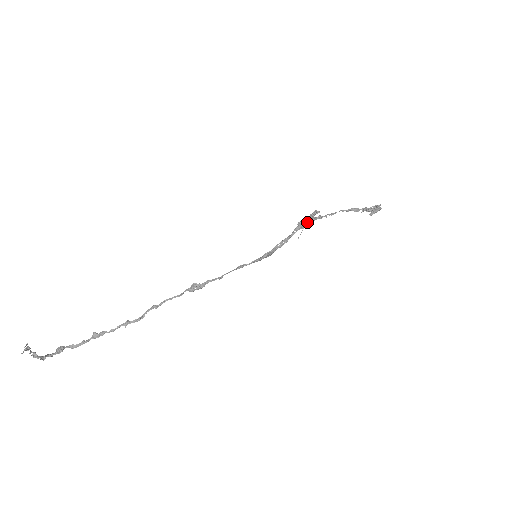
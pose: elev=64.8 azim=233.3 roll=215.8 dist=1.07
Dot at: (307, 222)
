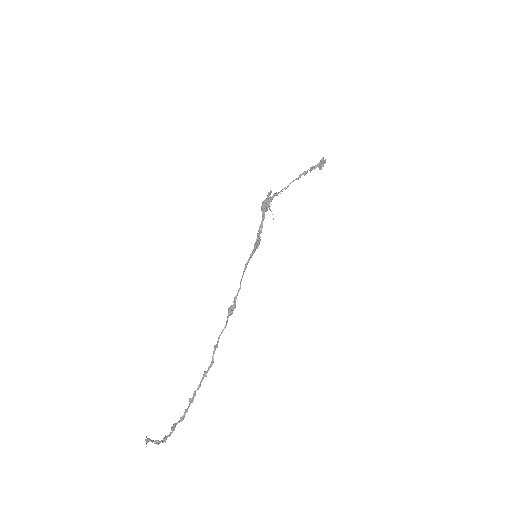
Dot at: (266, 203)
